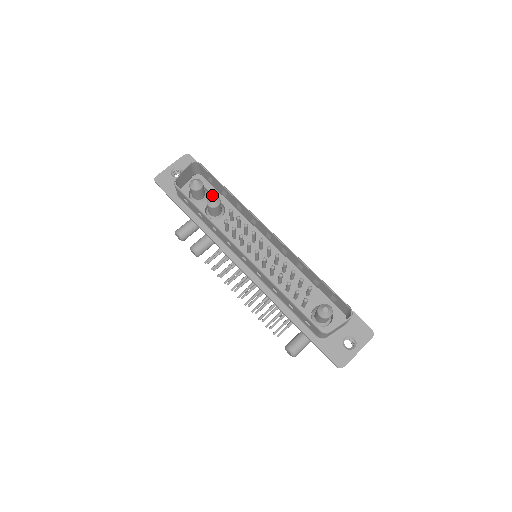
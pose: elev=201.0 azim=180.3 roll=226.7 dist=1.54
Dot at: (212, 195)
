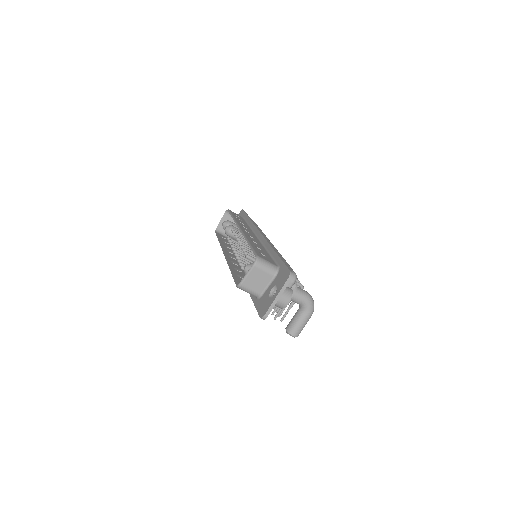
Dot at: occluded
